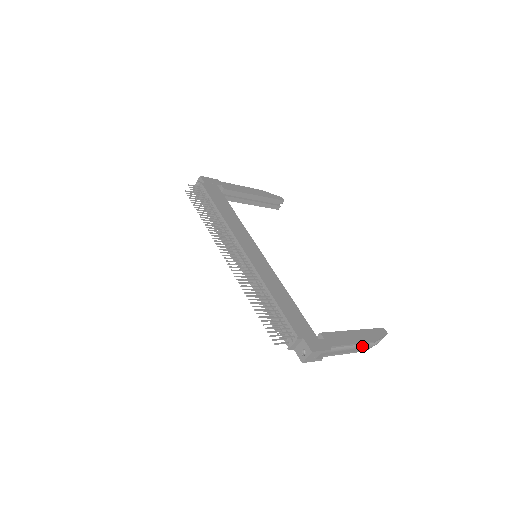
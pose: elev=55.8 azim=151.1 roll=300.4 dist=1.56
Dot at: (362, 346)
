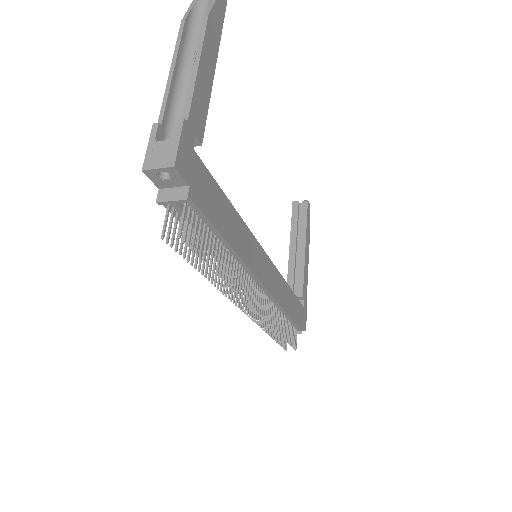
Dot at: occluded
